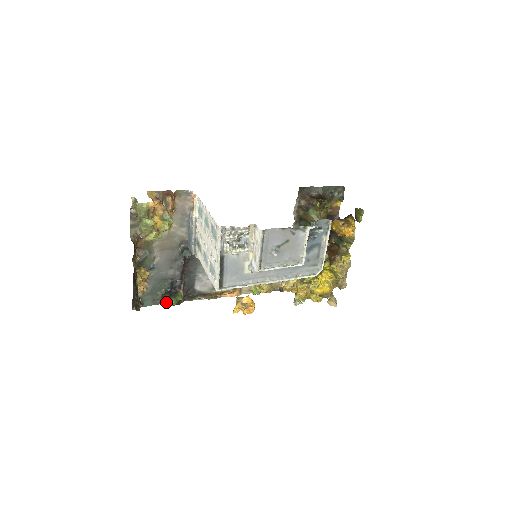
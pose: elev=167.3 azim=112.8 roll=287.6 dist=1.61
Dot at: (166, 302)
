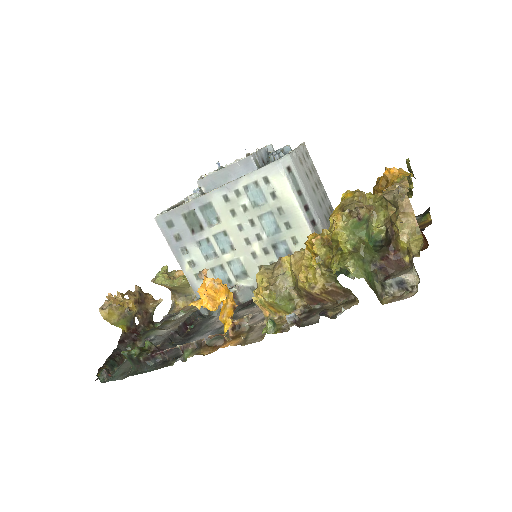
Dot at: occluded
